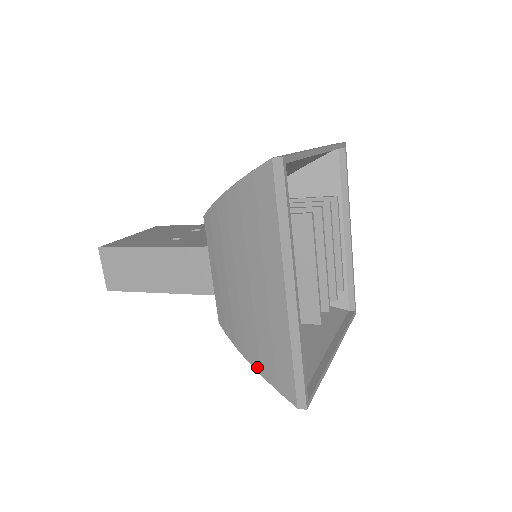
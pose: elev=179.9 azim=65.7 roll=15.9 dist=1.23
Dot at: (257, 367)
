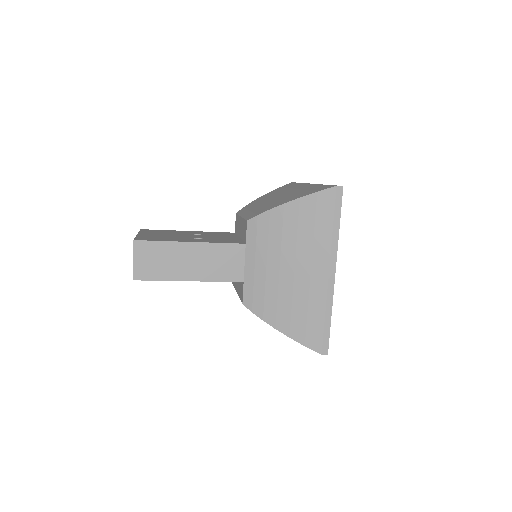
Dot at: (286, 332)
